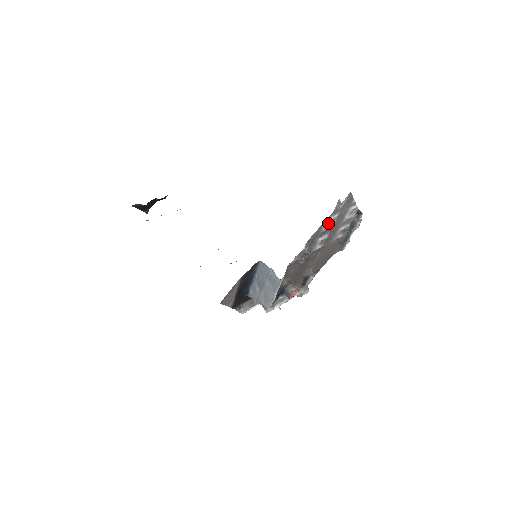
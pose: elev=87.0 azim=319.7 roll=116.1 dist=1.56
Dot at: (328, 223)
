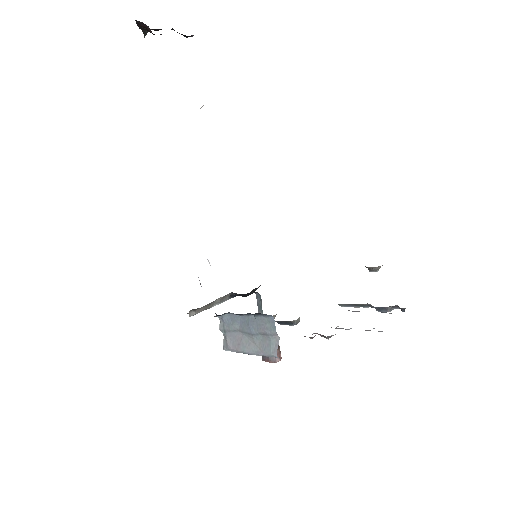
Dot at: occluded
